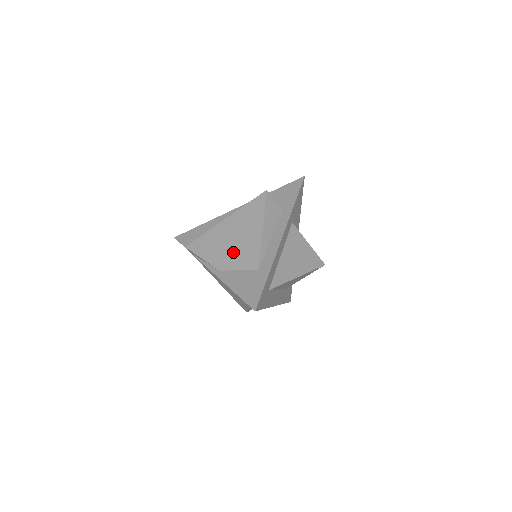
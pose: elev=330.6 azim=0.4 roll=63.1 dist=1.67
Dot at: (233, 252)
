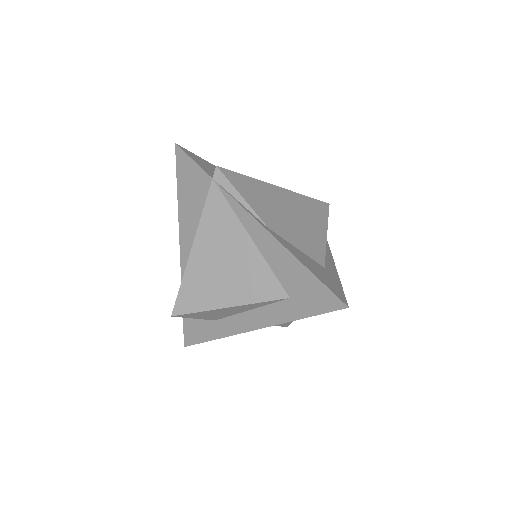
Dot at: (291, 225)
